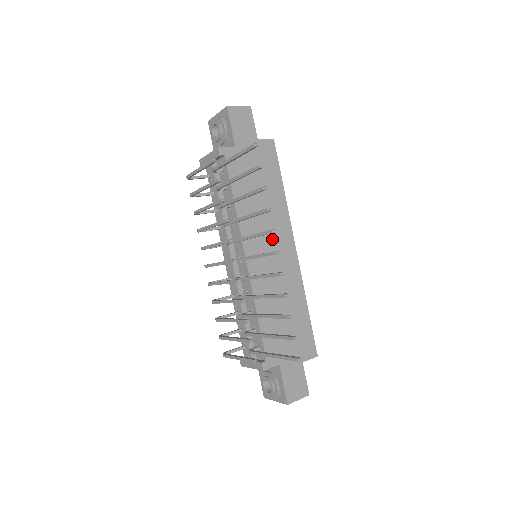
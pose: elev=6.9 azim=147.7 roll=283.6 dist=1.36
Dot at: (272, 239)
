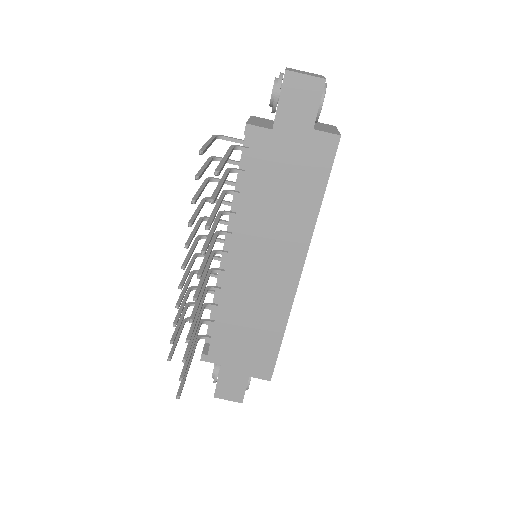
Dot at: (272, 253)
